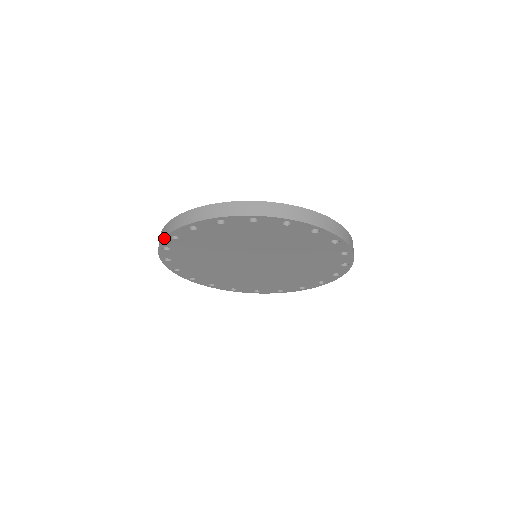
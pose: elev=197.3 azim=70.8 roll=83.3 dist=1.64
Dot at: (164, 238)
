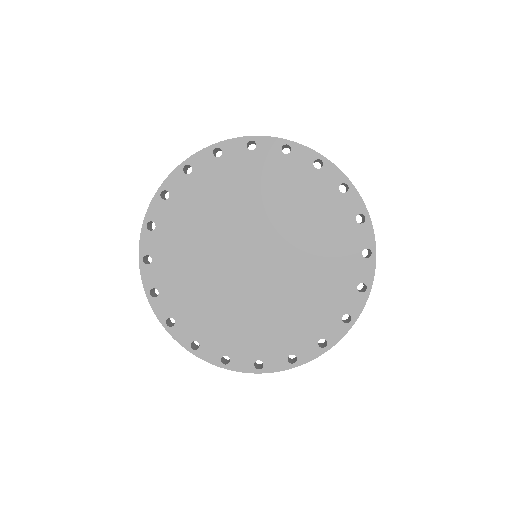
Dot at: (153, 198)
